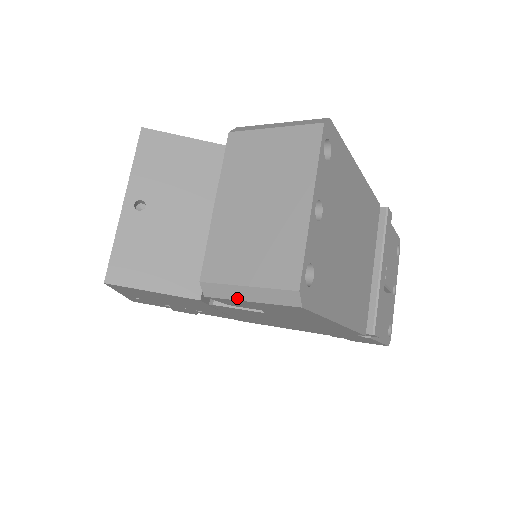
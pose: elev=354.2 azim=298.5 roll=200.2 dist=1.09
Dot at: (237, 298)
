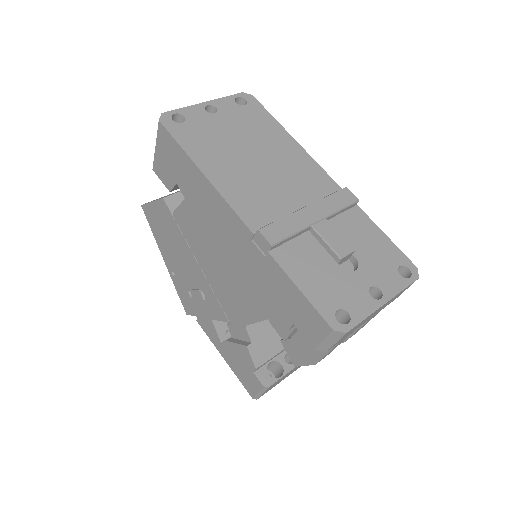
Dot at: (155, 152)
